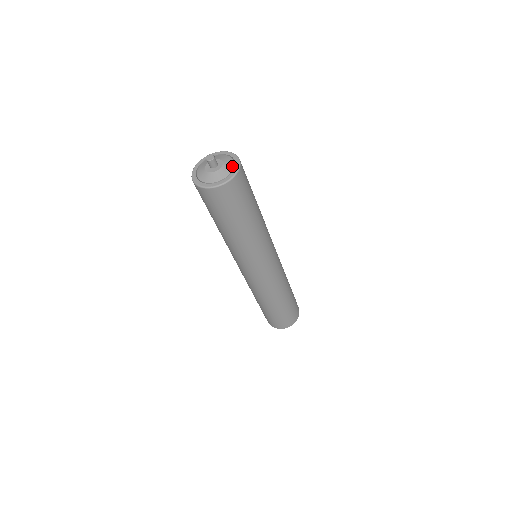
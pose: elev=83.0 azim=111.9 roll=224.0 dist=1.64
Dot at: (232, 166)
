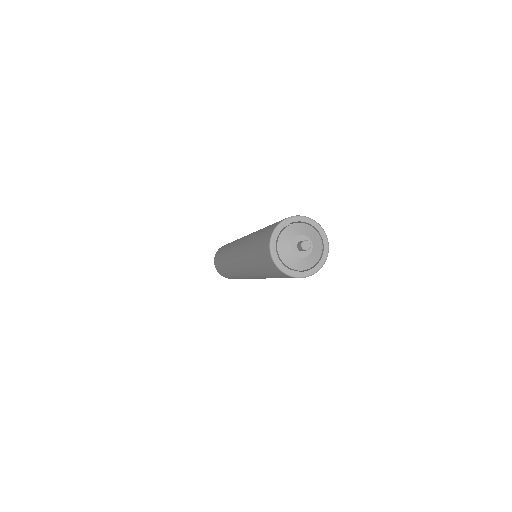
Dot at: (316, 262)
